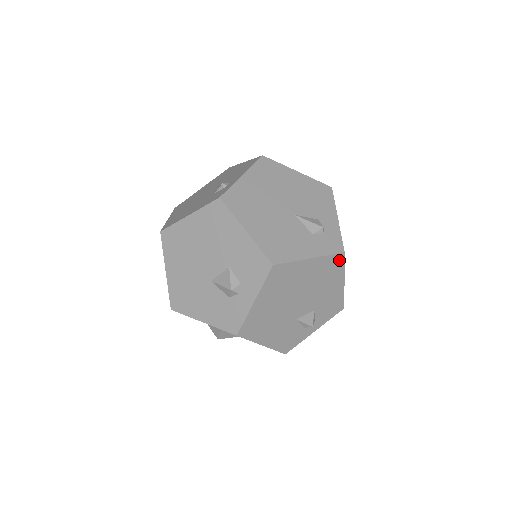
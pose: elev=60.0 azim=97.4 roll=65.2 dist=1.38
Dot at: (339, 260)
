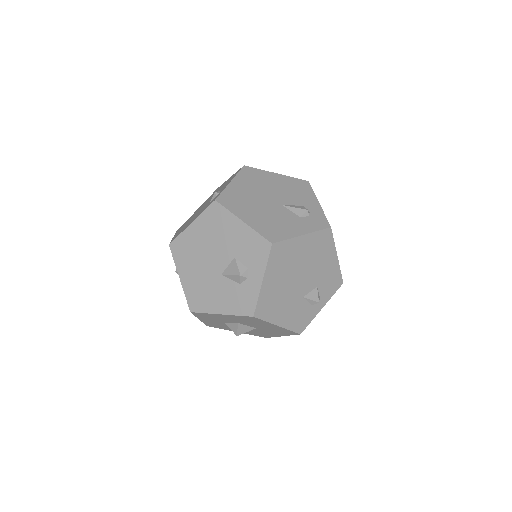
Dot at: (328, 235)
